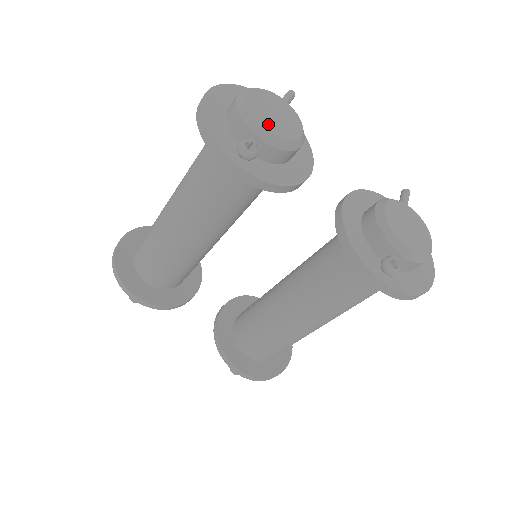
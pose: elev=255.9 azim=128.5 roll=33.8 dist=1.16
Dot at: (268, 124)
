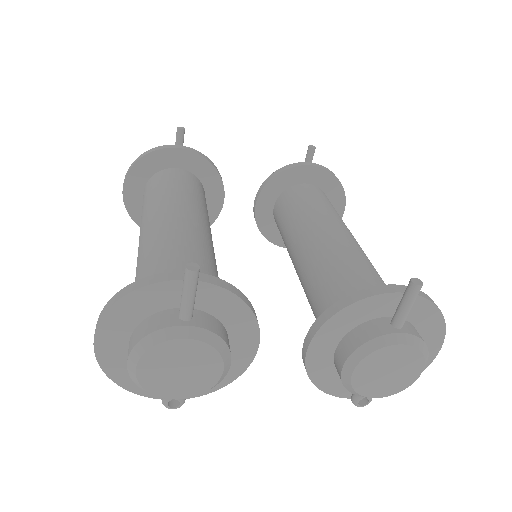
Dot at: (178, 391)
